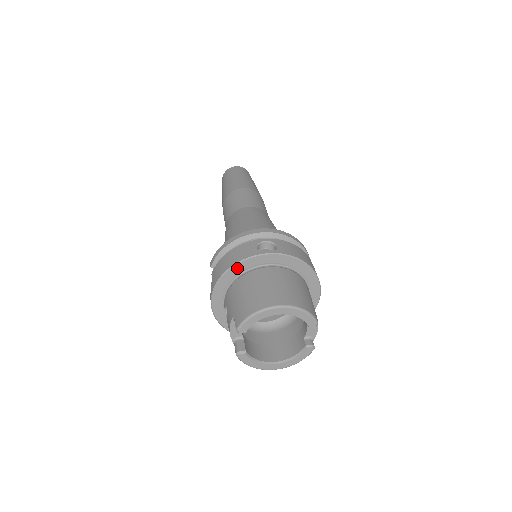
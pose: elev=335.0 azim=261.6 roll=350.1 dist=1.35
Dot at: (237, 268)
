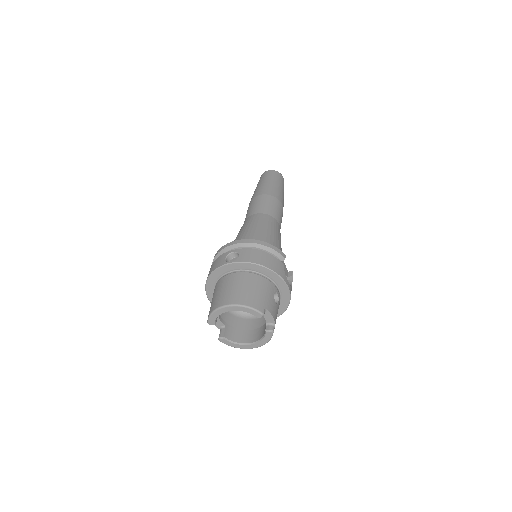
Dot at: (213, 276)
